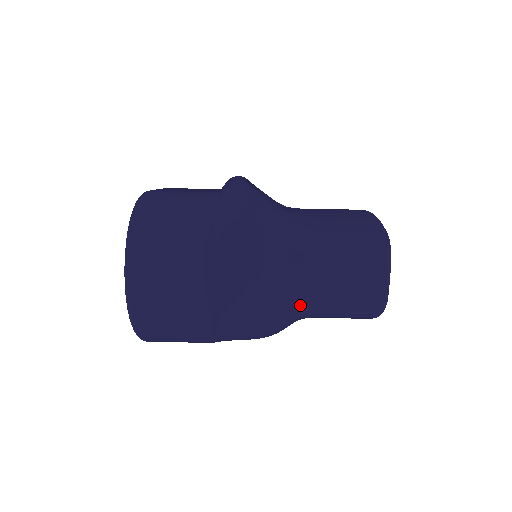
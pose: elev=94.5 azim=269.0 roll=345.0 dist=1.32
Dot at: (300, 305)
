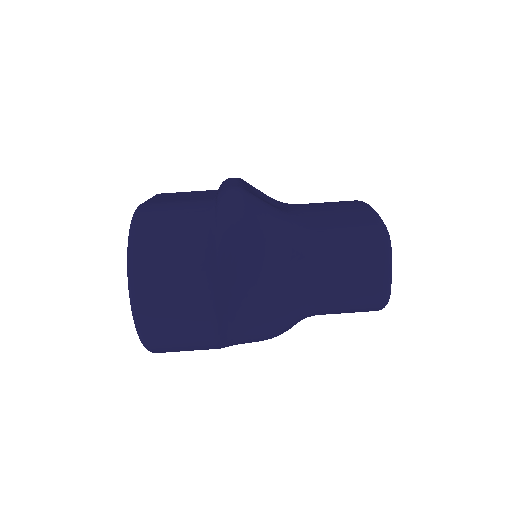
Dot at: (305, 306)
